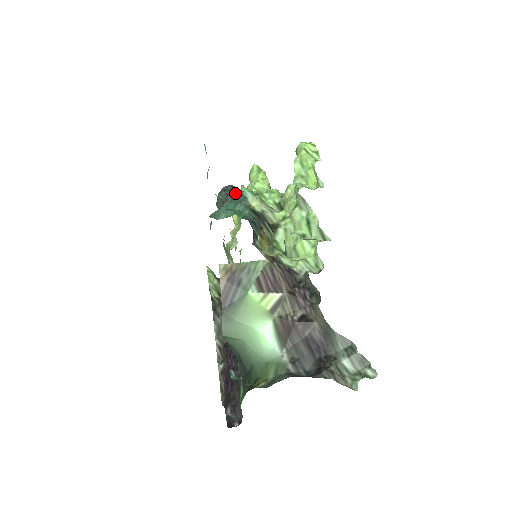
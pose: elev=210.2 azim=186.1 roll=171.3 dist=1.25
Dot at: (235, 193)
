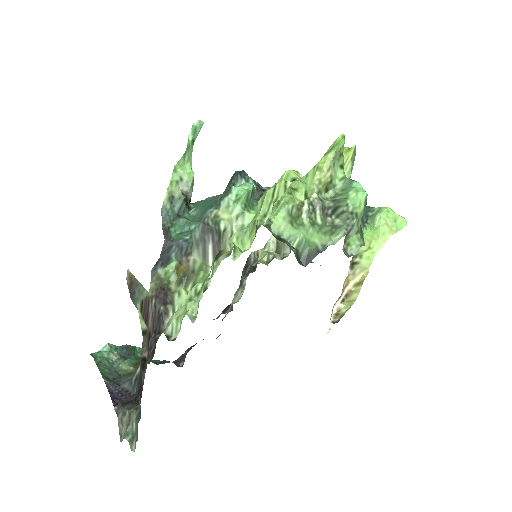
Dot at: (226, 190)
